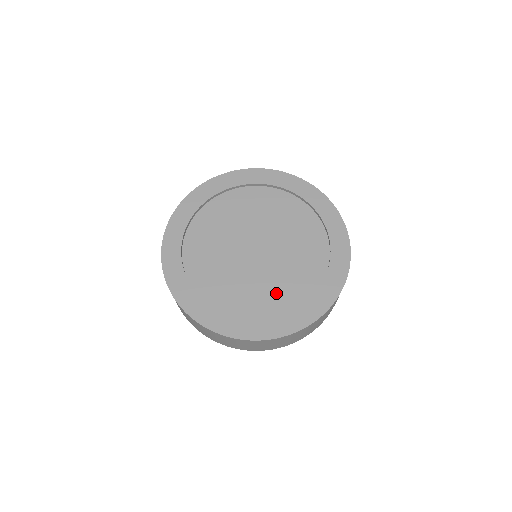
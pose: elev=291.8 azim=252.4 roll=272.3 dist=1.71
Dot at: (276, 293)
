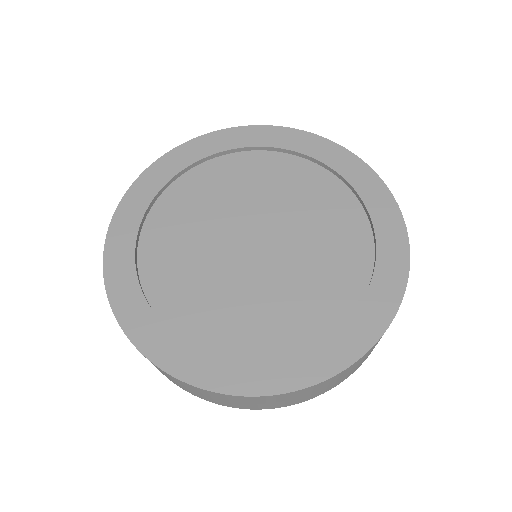
Dot at: (257, 320)
